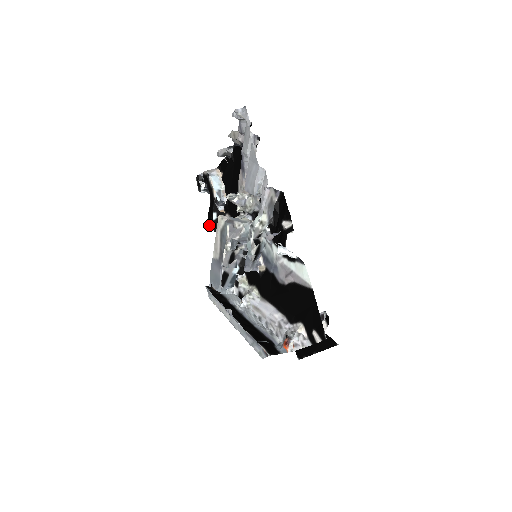
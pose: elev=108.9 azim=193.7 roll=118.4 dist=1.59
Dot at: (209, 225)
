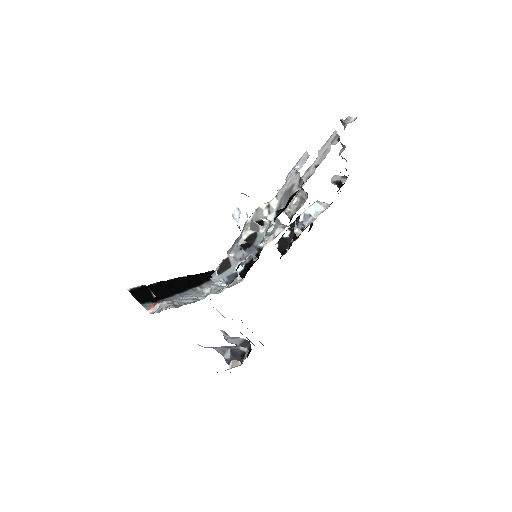
Dot at: (278, 241)
